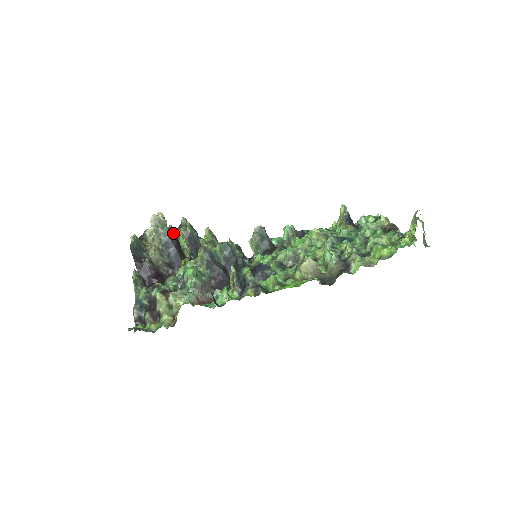
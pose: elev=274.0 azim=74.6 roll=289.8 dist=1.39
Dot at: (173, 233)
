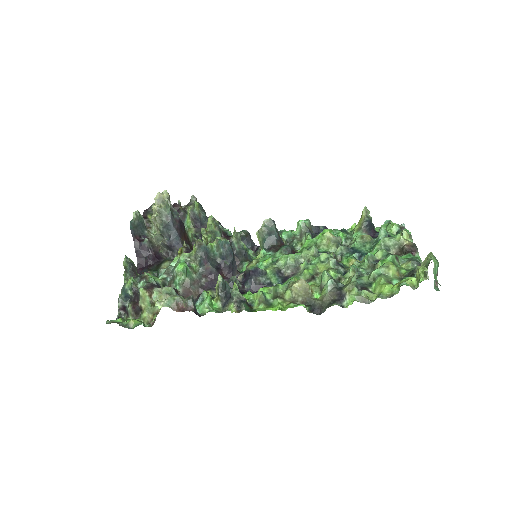
Dot at: (177, 215)
